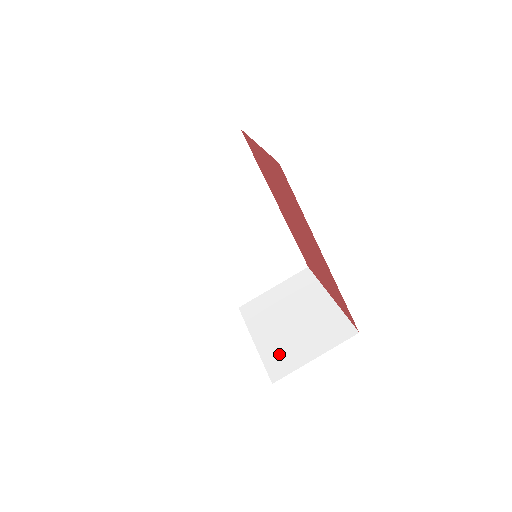
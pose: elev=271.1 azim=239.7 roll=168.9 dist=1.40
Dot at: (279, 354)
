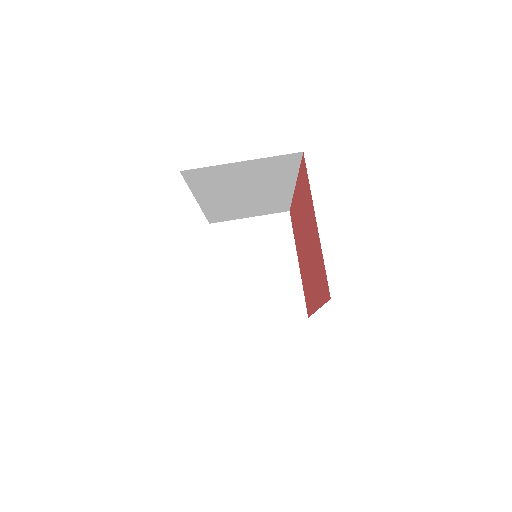
Dot at: (237, 304)
